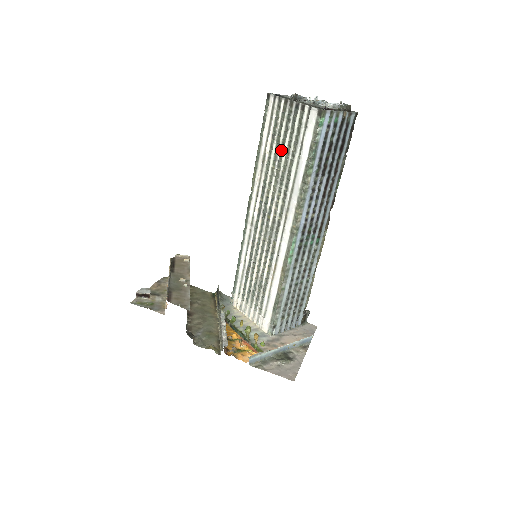
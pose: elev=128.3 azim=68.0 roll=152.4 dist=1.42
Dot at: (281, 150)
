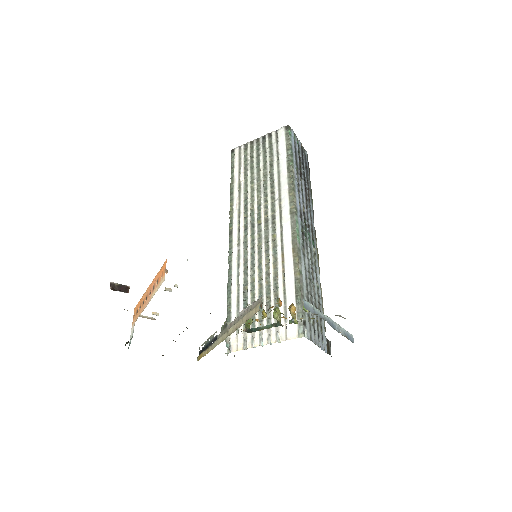
Dot at: (257, 169)
